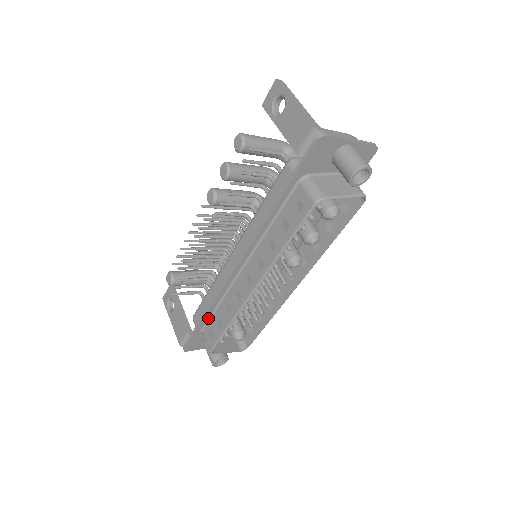
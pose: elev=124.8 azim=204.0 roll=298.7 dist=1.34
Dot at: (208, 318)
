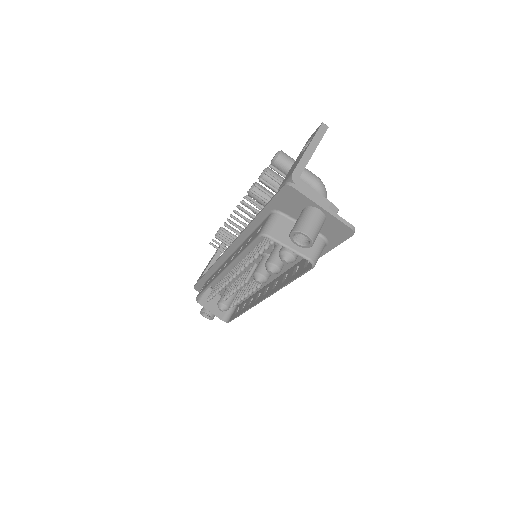
Dot at: (210, 276)
